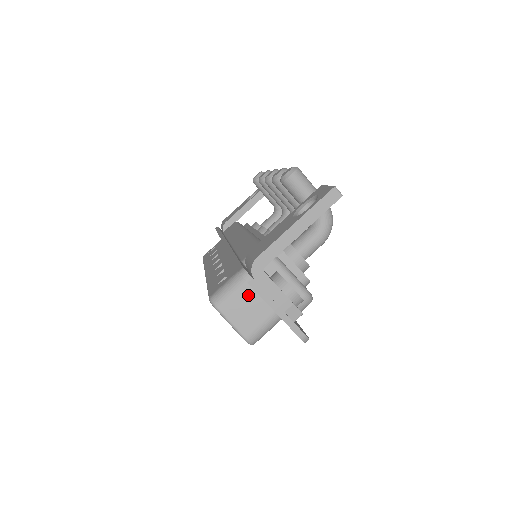
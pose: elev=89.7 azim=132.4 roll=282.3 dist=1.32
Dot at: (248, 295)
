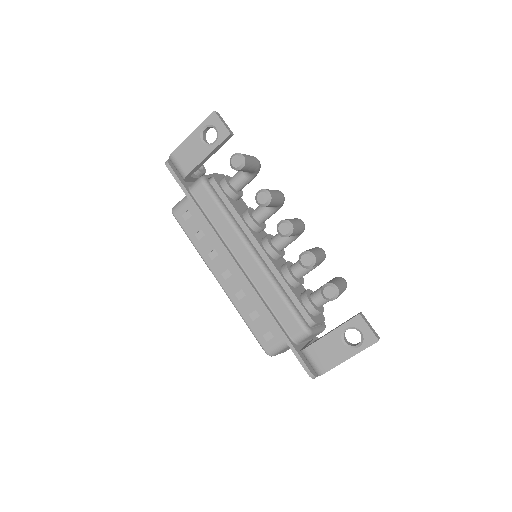
Dot at: occluded
